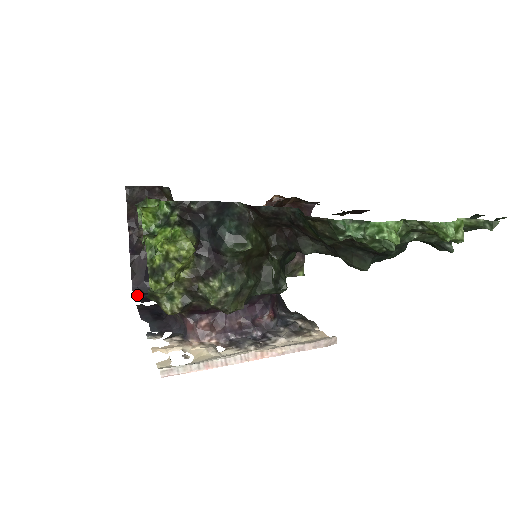
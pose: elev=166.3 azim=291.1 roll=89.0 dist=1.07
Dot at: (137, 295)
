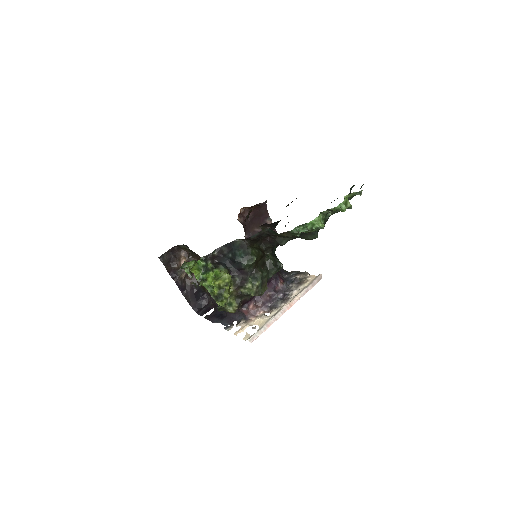
Dot at: (199, 312)
